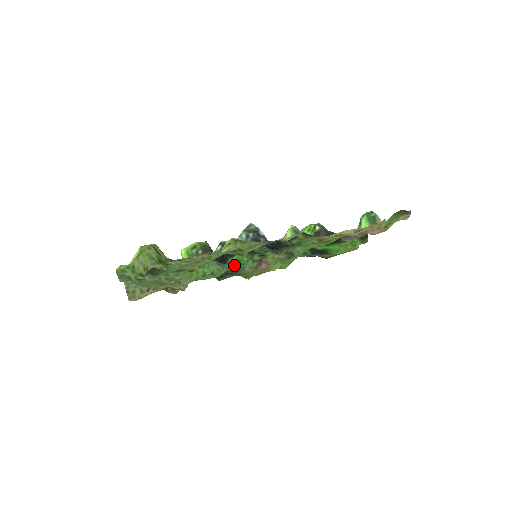
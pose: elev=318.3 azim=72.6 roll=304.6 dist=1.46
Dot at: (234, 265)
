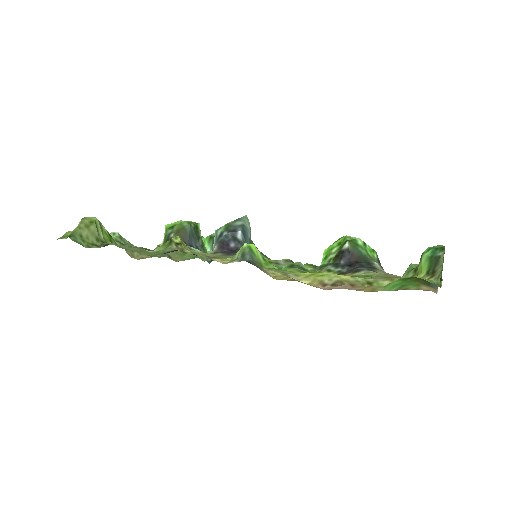
Dot at: occluded
